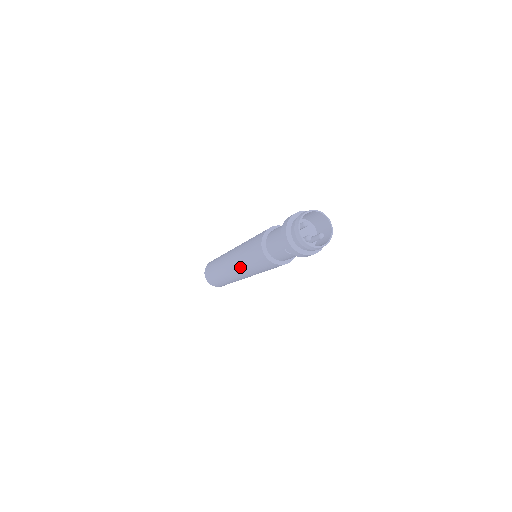
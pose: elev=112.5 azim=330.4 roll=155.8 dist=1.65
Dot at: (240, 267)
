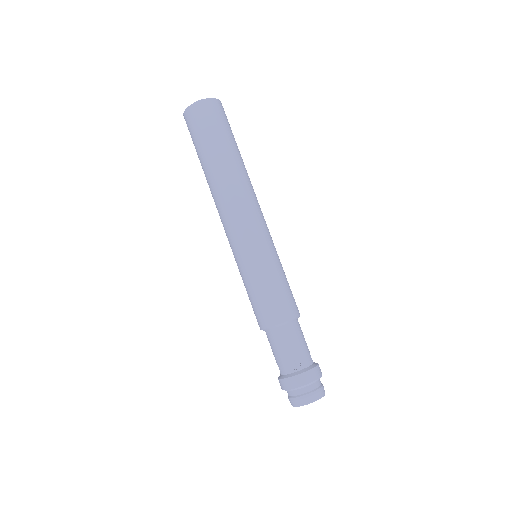
Dot at: (234, 253)
